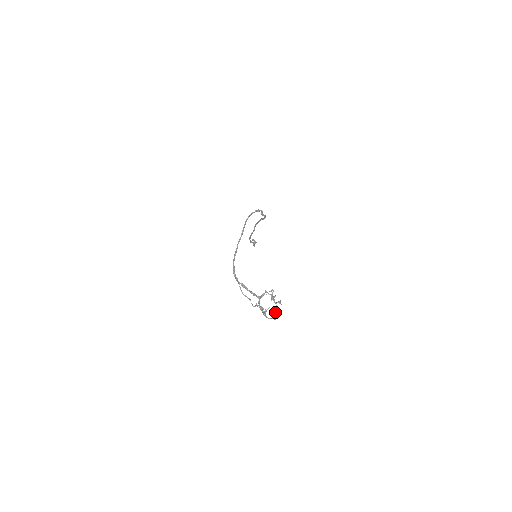
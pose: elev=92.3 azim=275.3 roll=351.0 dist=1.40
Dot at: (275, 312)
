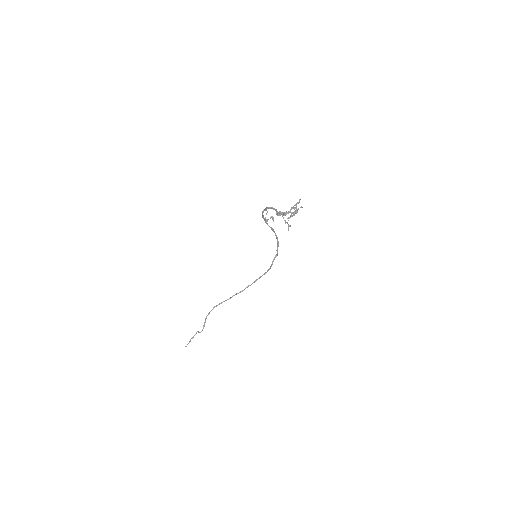
Dot at: (296, 208)
